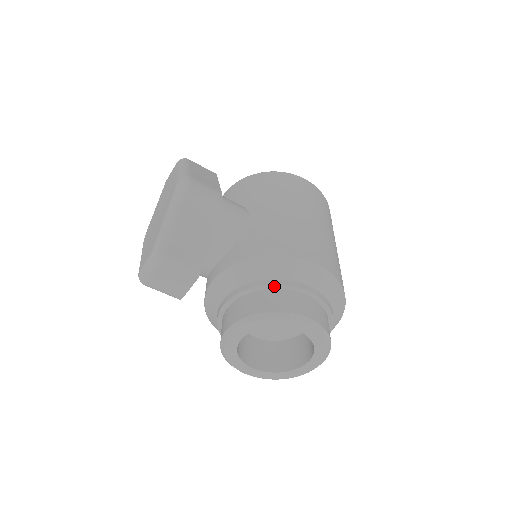
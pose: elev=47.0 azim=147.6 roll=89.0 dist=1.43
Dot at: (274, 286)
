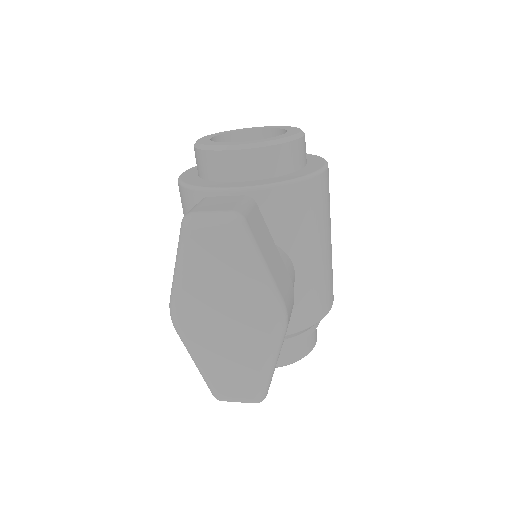
Dot at: (306, 336)
